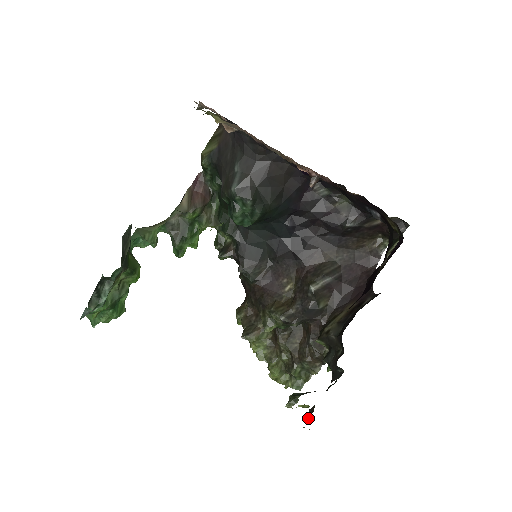
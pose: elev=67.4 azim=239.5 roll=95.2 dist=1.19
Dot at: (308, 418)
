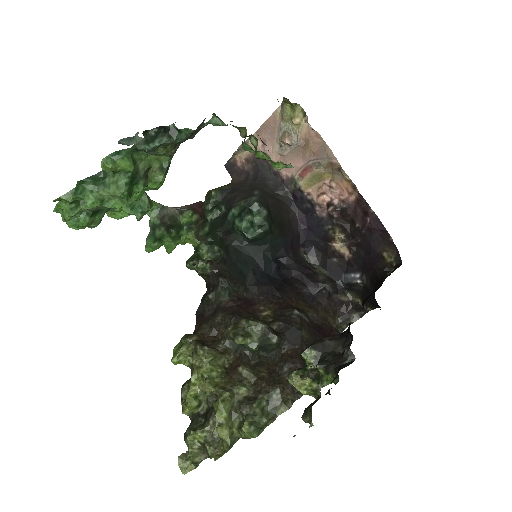
Dot at: (307, 414)
